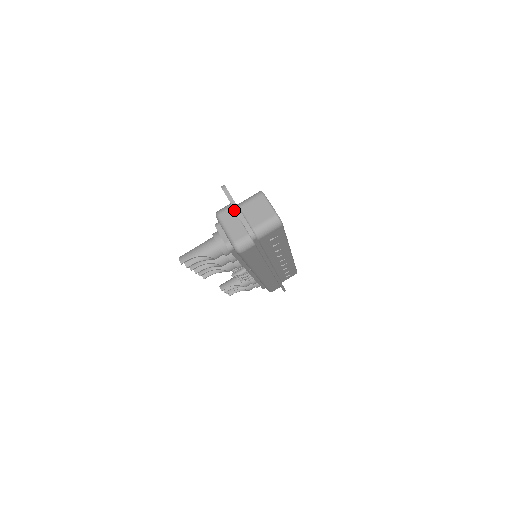
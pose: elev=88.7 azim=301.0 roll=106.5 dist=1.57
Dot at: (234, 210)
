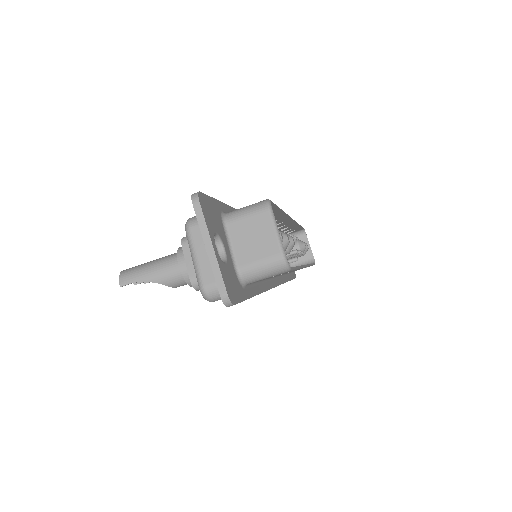
Dot at: (205, 246)
